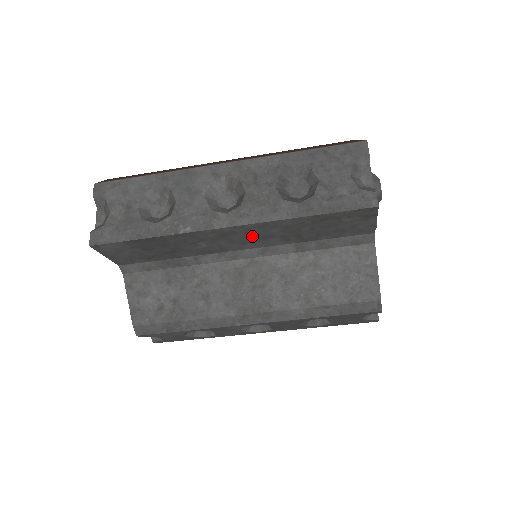
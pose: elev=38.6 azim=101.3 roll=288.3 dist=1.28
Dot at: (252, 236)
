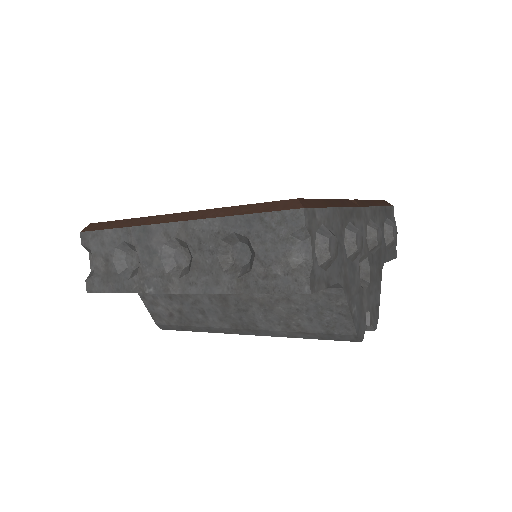
Dot at: occluded
